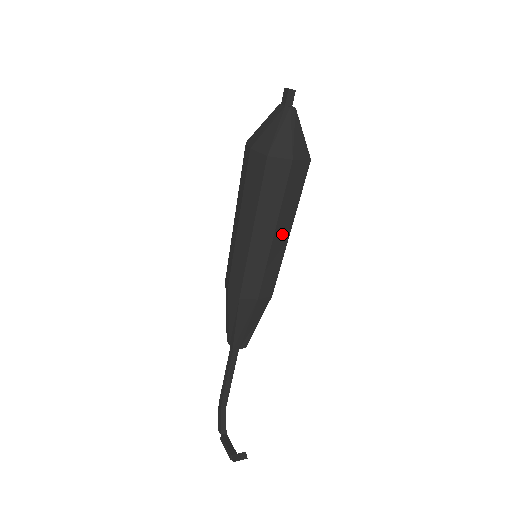
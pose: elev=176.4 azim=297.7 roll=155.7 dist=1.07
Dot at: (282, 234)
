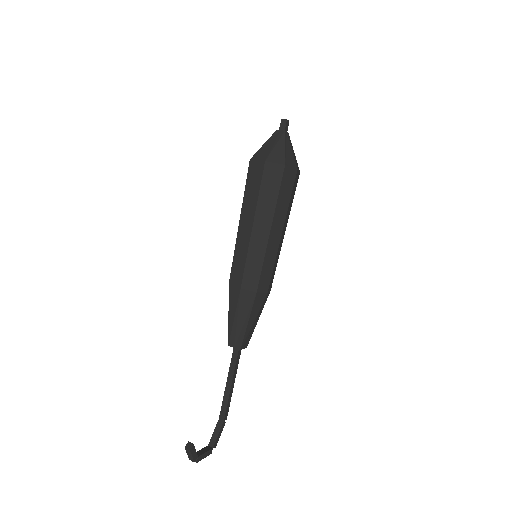
Dot at: (262, 228)
